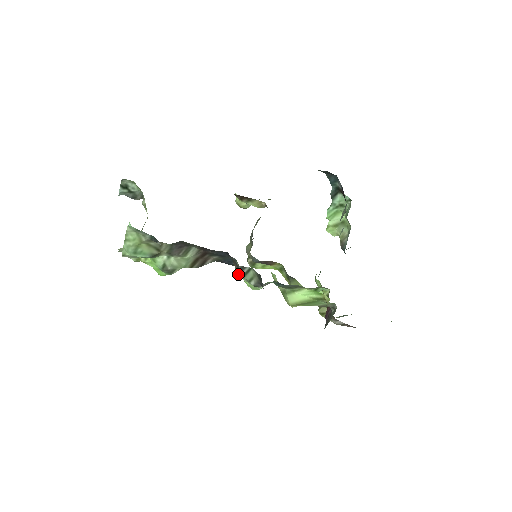
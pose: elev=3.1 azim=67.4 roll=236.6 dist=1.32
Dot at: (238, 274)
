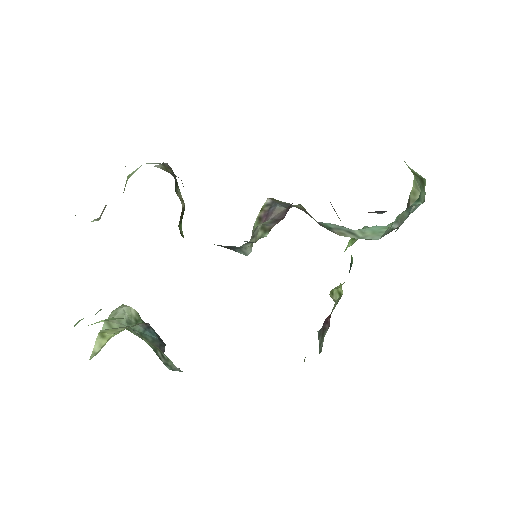
Dot at: occluded
